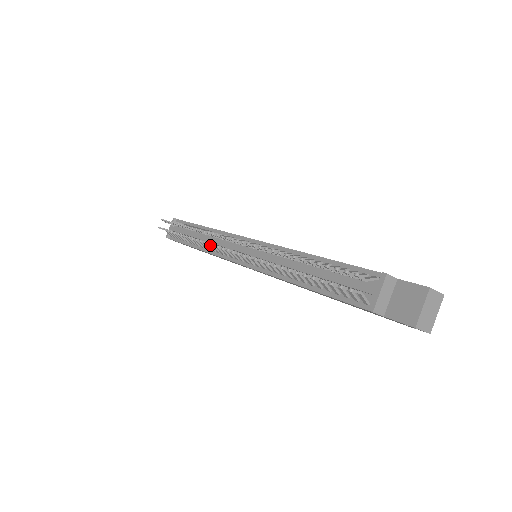
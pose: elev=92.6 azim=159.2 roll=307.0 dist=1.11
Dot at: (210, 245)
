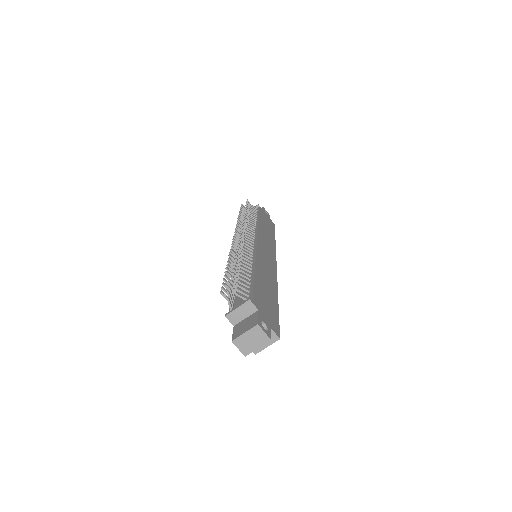
Dot at: occluded
